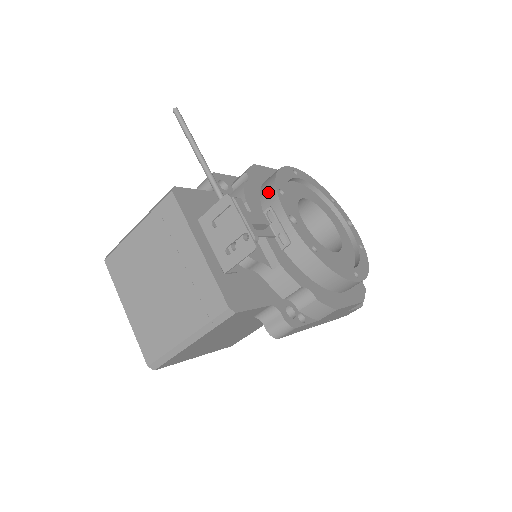
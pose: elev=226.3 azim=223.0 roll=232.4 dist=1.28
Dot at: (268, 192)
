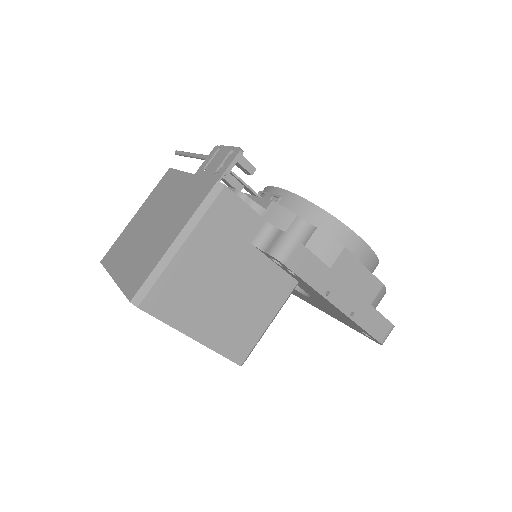
Dot at: occluded
